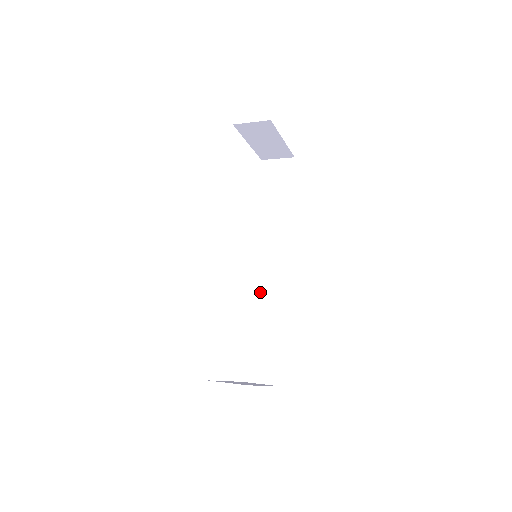
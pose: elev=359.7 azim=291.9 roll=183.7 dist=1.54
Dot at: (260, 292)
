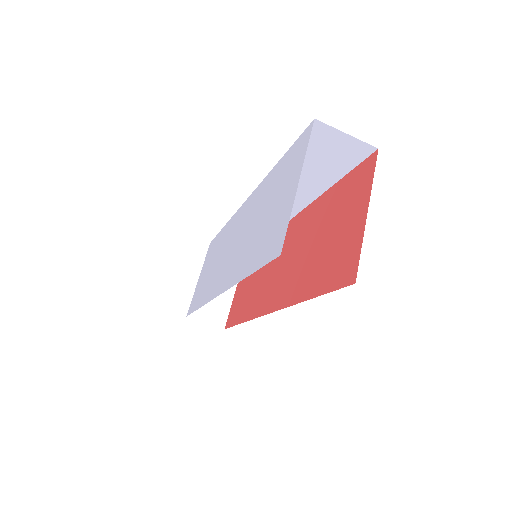
Dot at: occluded
